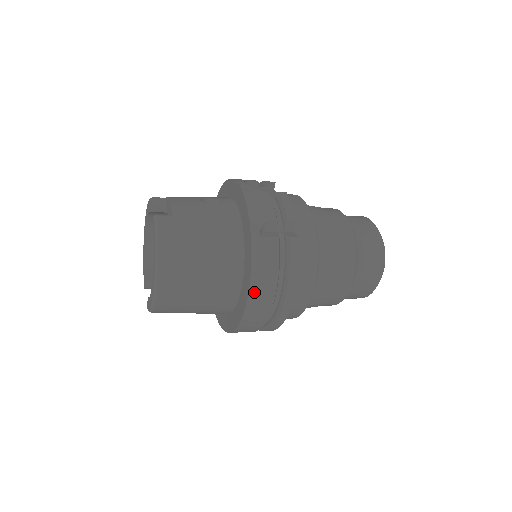
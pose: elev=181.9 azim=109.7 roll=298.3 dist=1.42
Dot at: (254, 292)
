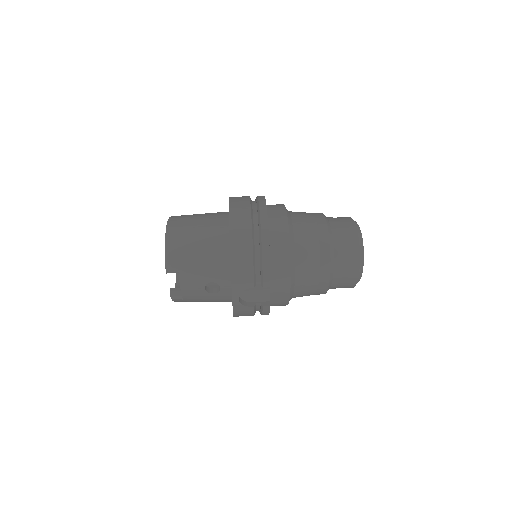
Dot at: occluded
